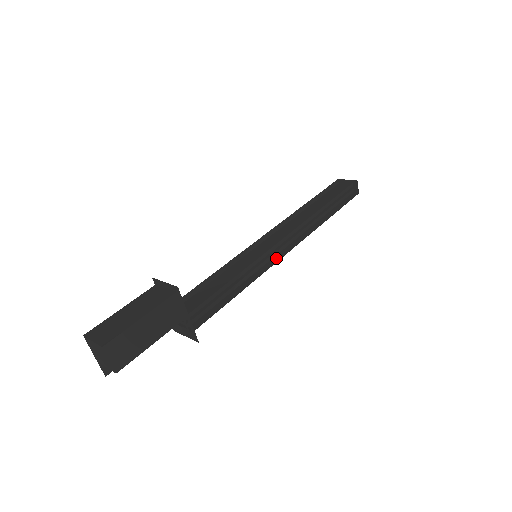
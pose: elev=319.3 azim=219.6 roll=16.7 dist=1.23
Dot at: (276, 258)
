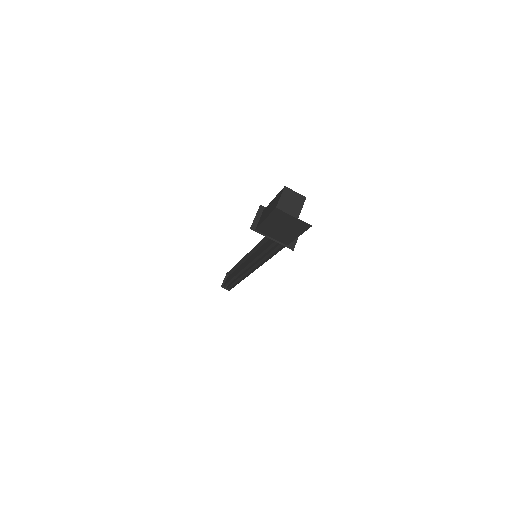
Dot at: occluded
